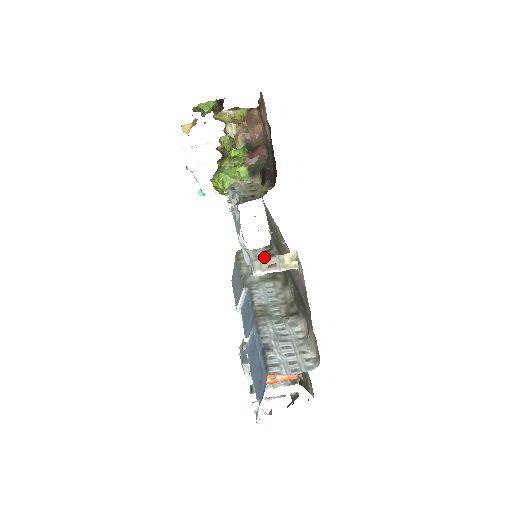
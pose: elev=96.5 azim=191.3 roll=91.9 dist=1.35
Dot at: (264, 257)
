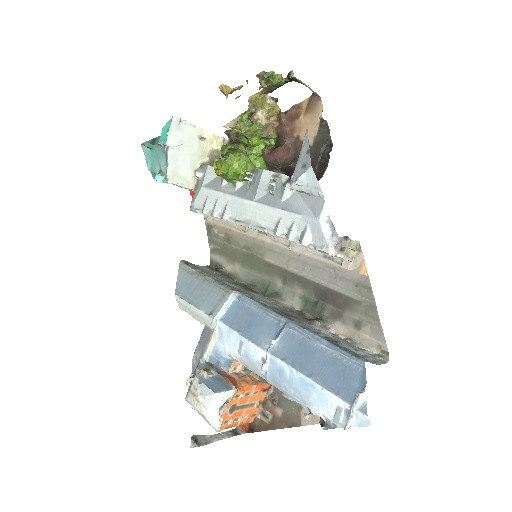
Dot at: (343, 236)
